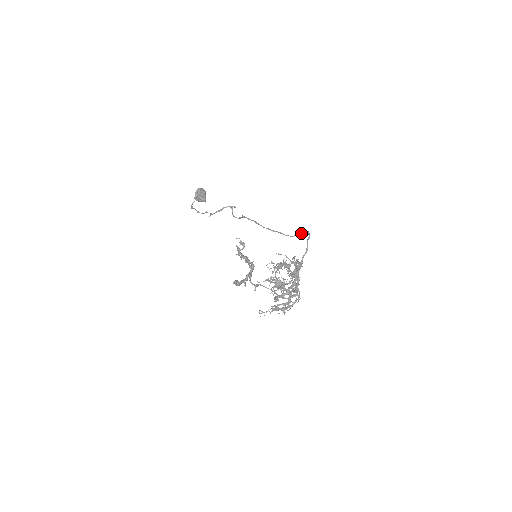
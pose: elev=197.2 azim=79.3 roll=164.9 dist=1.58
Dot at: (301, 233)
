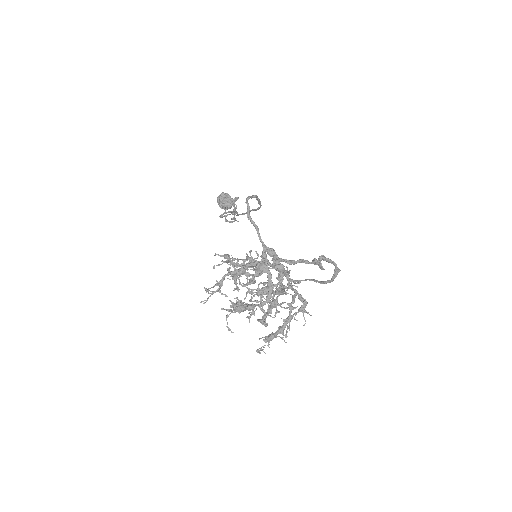
Dot at: (256, 199)
